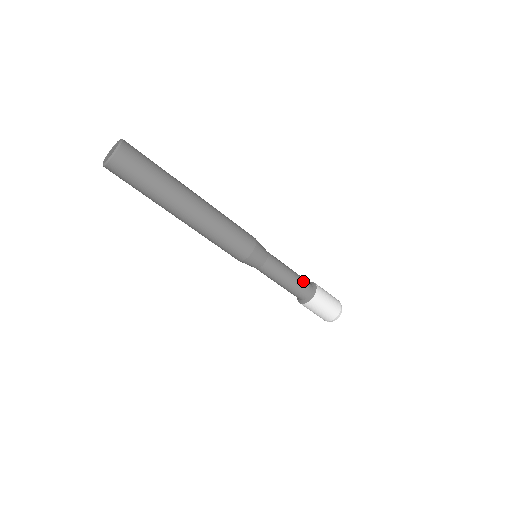
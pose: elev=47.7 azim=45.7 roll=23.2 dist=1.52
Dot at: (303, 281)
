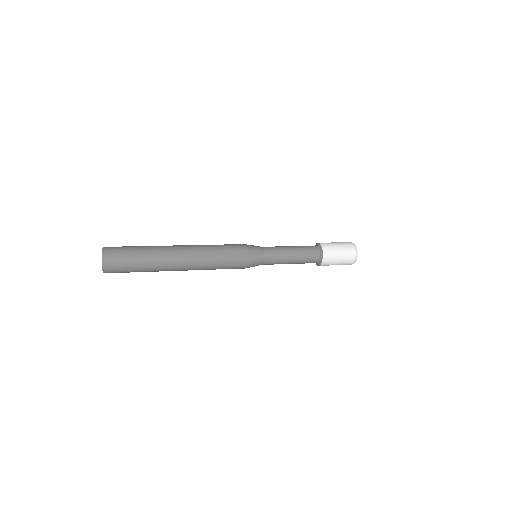
Dot at: (306, 249)
